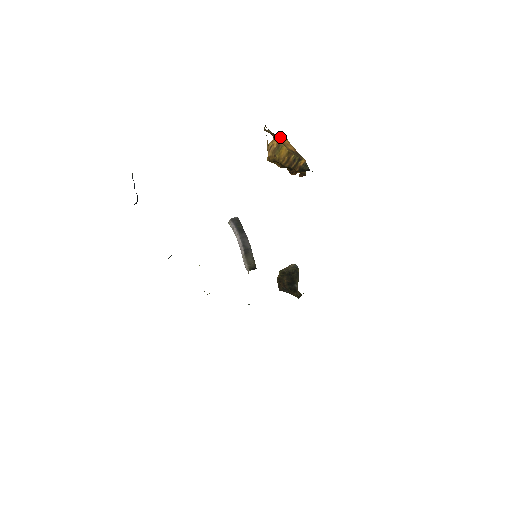
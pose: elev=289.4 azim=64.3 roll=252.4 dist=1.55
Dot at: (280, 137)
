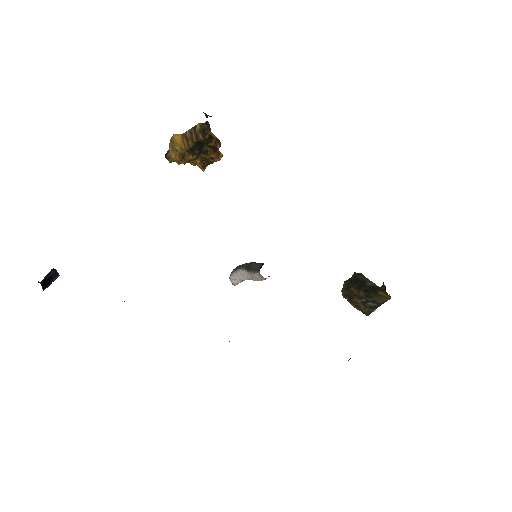
Dot at: occluded
